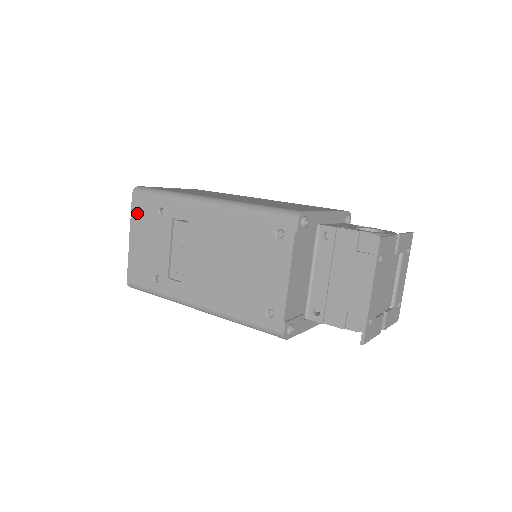
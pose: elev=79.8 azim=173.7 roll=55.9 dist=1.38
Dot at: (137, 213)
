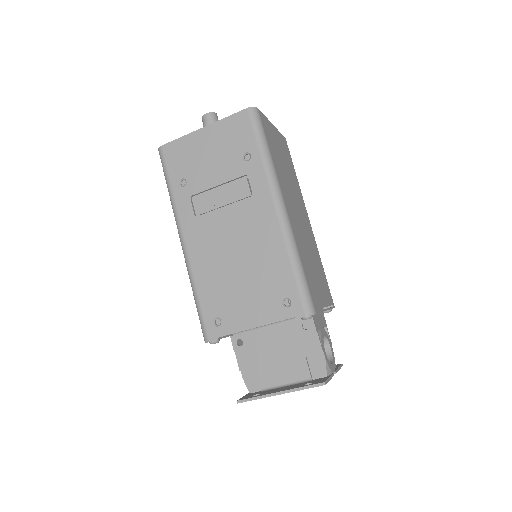
Dot at: (231, 125)
